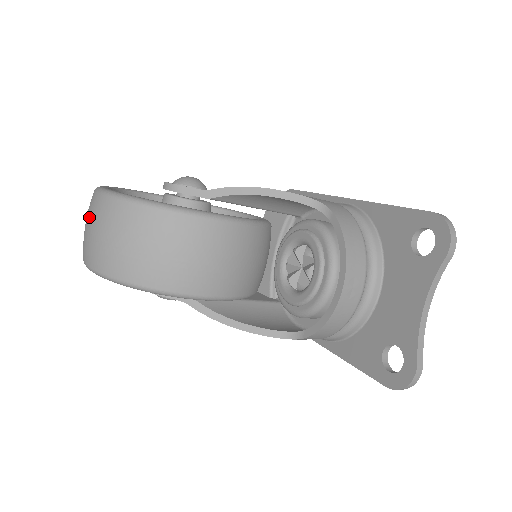
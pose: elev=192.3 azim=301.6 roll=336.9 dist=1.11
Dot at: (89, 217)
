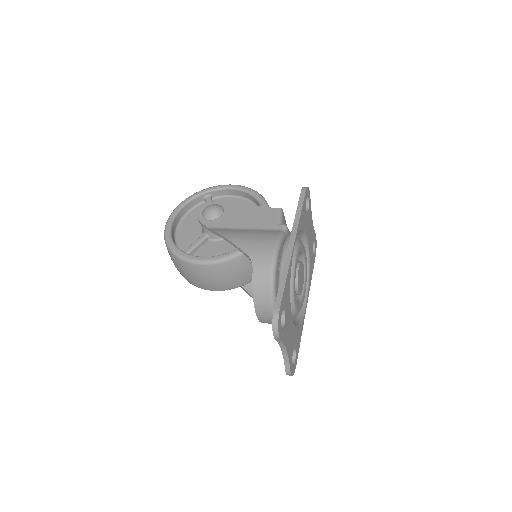
Dot at: occluded
